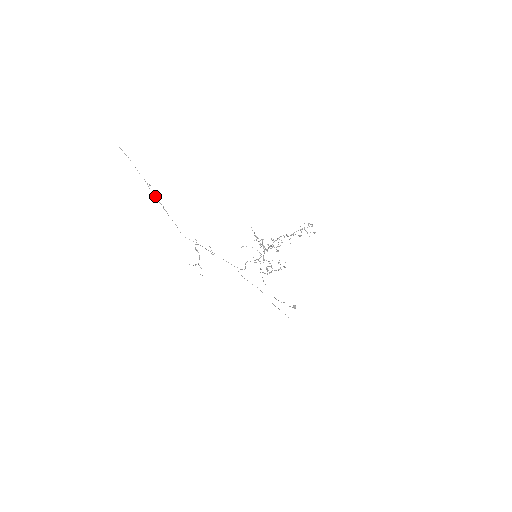
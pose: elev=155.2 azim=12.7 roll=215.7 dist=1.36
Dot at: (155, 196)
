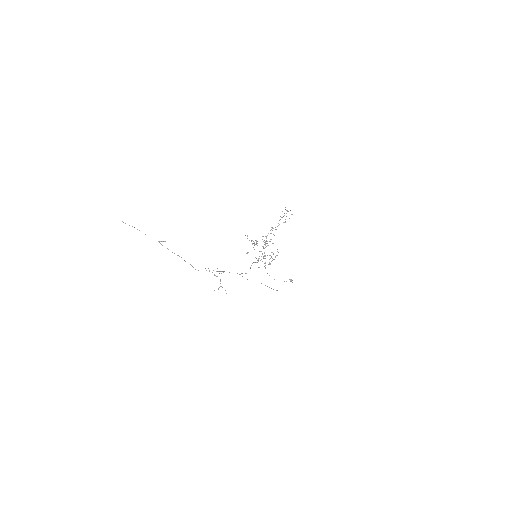
Dot at: (168, 249)
